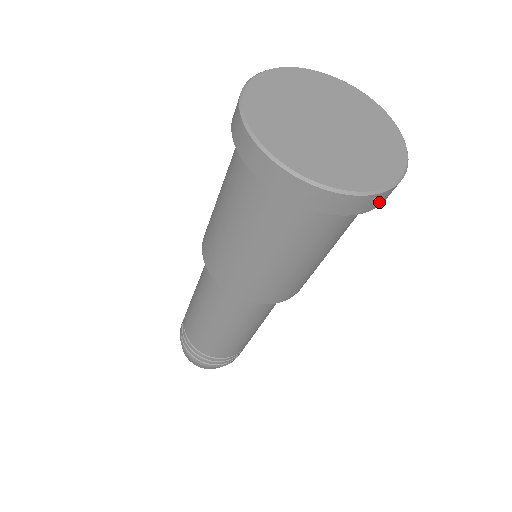
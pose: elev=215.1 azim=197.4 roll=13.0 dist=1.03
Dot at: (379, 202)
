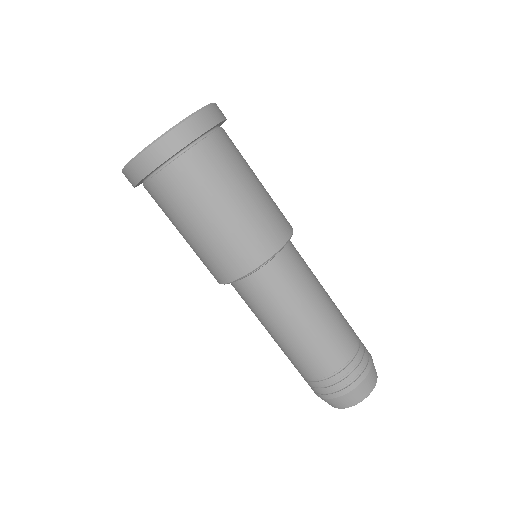
Dot at: (194, 131)
